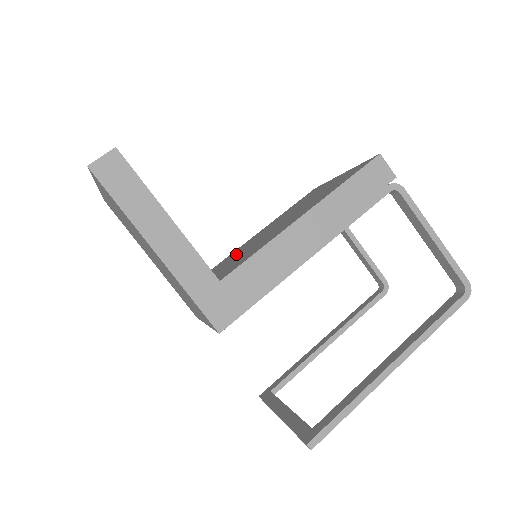
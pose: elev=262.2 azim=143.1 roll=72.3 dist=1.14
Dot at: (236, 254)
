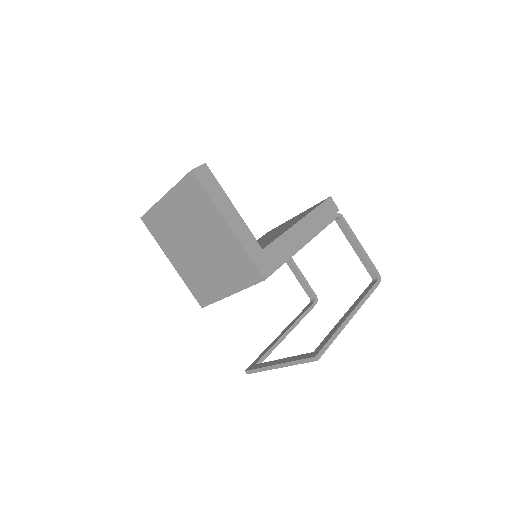
Dot at: occluded
